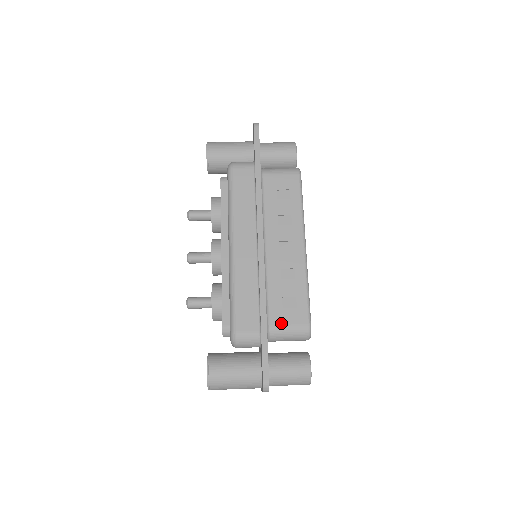
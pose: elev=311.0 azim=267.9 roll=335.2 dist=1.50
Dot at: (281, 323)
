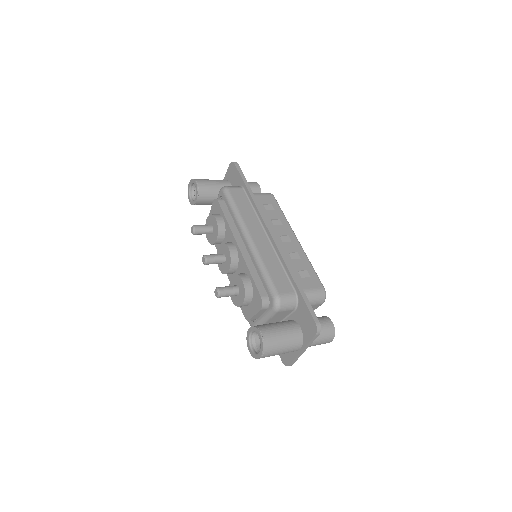
Dot at: (305, 288)
